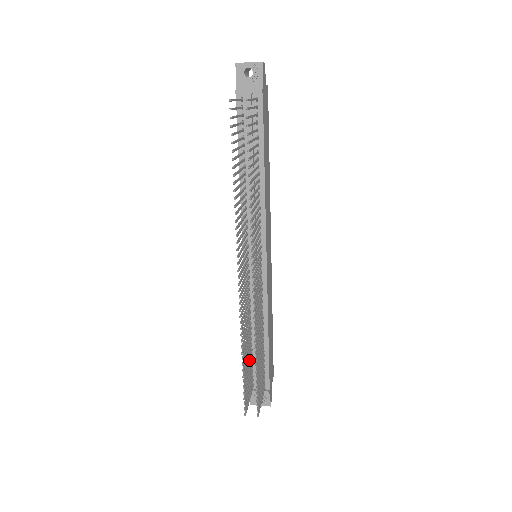
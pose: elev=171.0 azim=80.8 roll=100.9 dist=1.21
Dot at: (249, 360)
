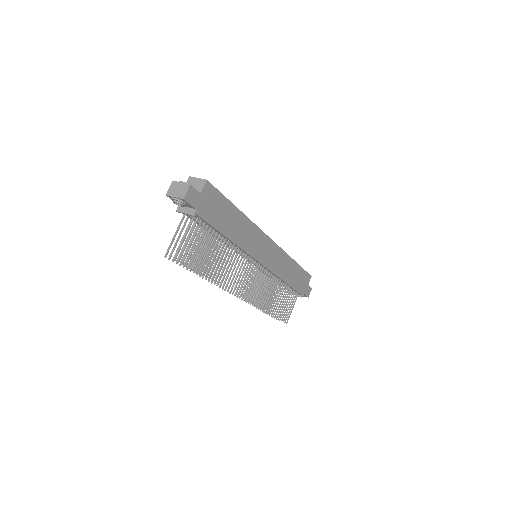
Dot at: occluded
